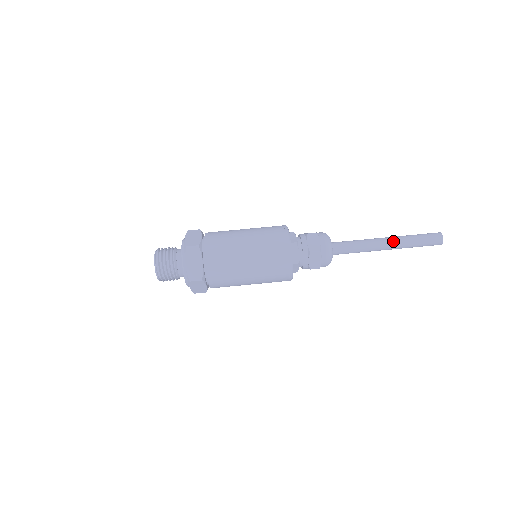
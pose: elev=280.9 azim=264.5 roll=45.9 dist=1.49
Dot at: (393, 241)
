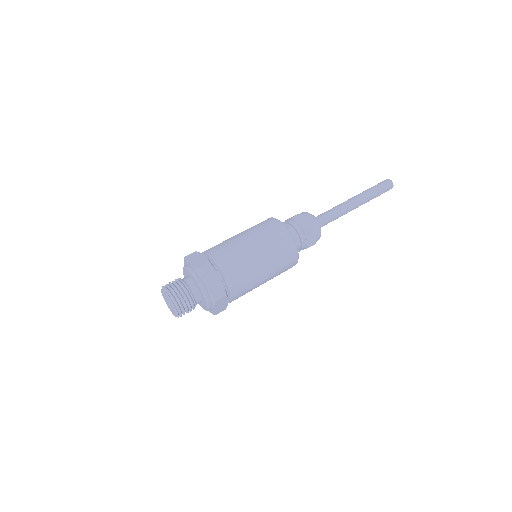
Dot at: (359, 198)
